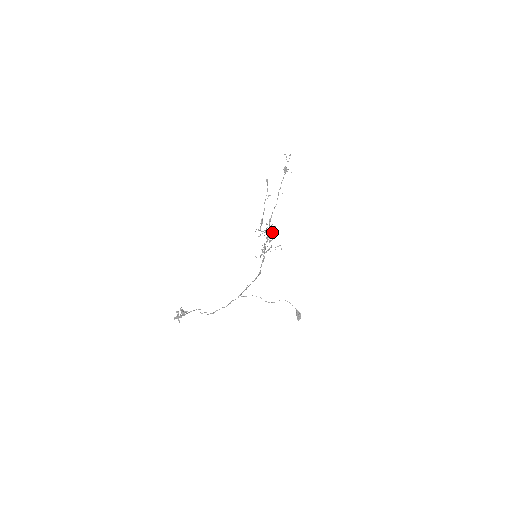
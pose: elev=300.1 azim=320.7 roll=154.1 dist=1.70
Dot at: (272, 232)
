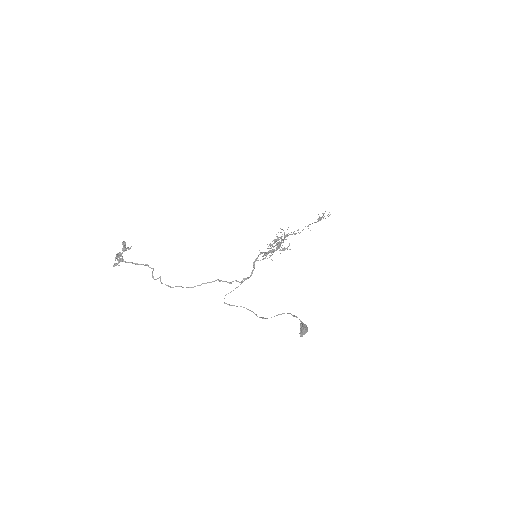
Dot at: (281, 229)
